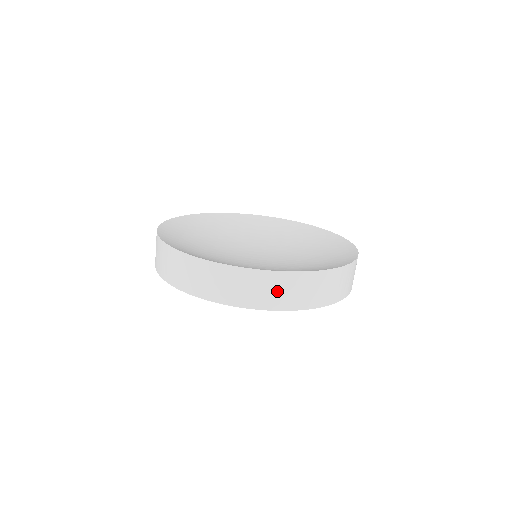
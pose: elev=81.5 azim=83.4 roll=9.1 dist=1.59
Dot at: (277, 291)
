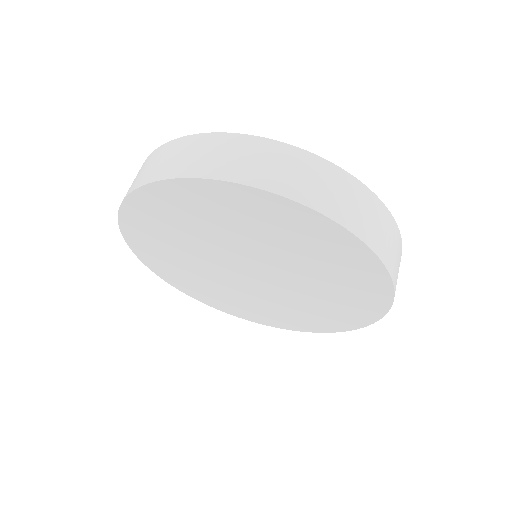
Dot at: (329, 188)
